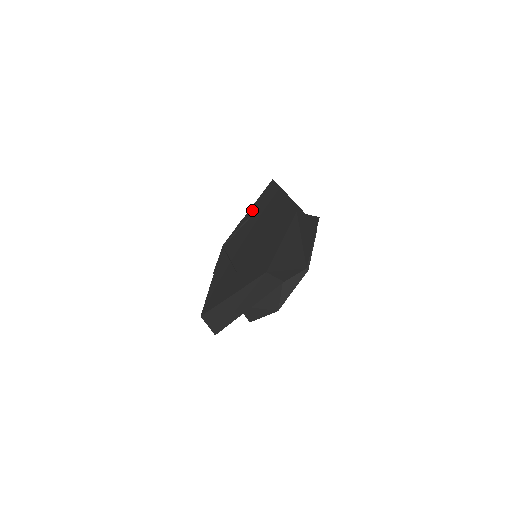
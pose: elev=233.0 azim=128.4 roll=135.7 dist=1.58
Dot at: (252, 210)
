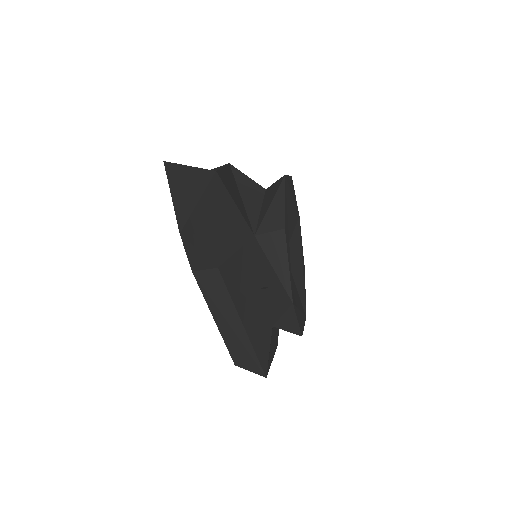
Dot at: occluded
